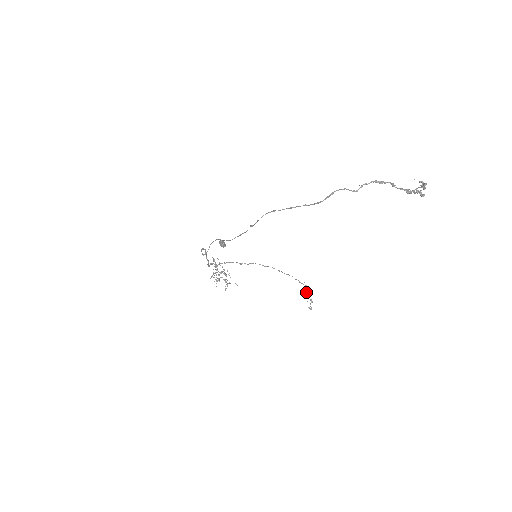
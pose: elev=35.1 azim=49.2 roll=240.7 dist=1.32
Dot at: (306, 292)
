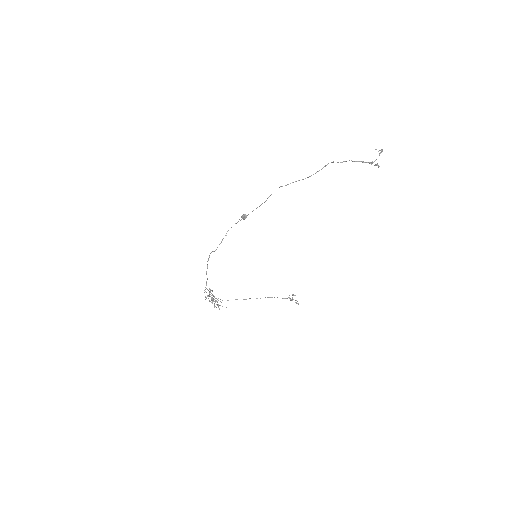
Dot at: (292, 295)
